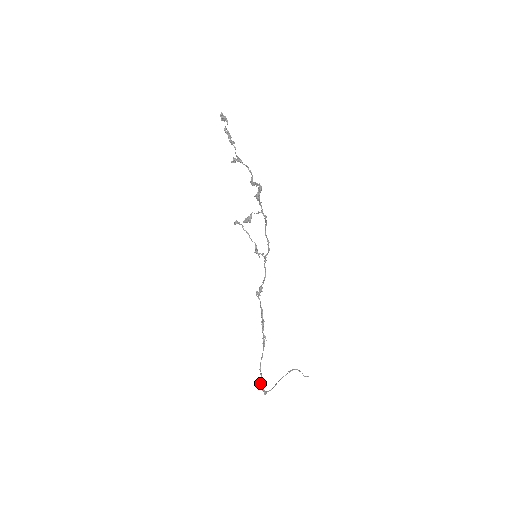
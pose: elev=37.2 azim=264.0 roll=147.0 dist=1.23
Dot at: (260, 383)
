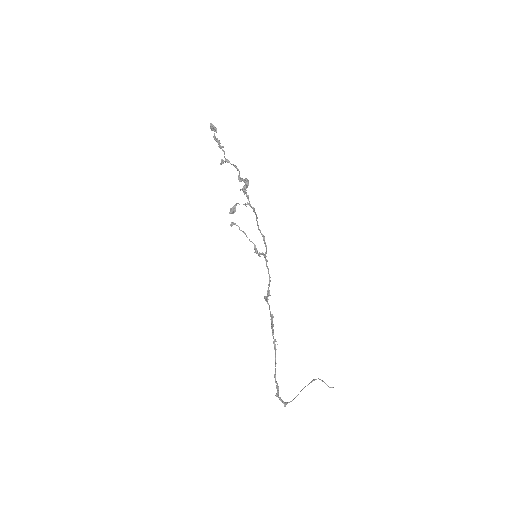
Dot at: occluded
